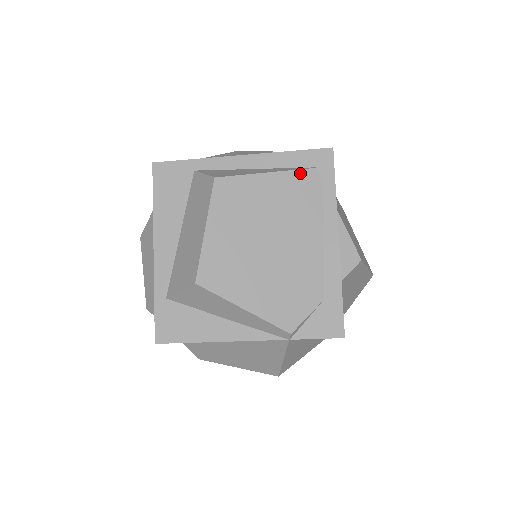
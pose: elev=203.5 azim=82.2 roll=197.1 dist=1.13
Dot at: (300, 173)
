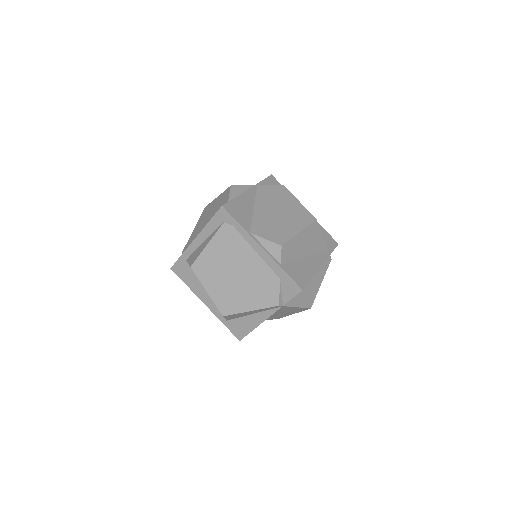
Dot at: (220, 231)
